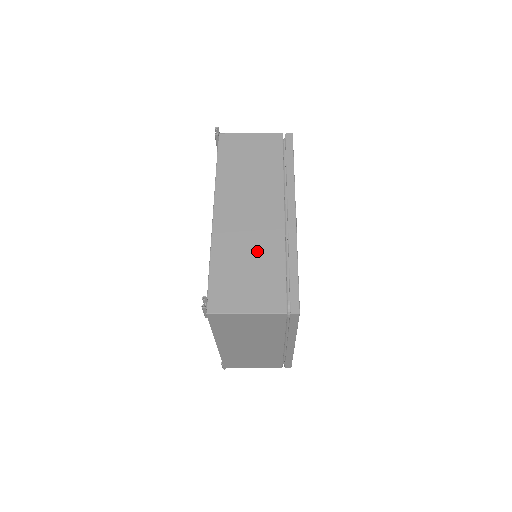
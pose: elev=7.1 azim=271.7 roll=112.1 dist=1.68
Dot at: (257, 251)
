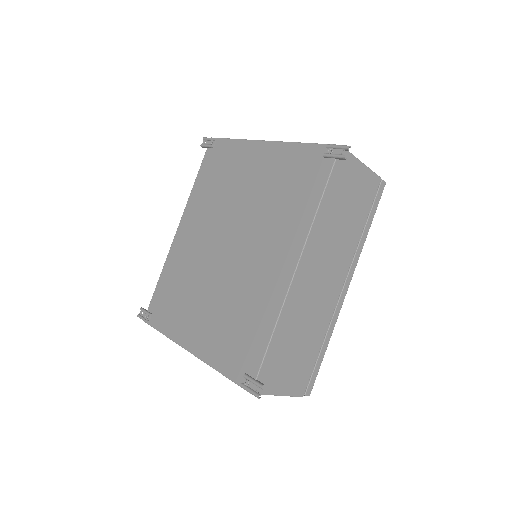
Dot at: (310, 328)
